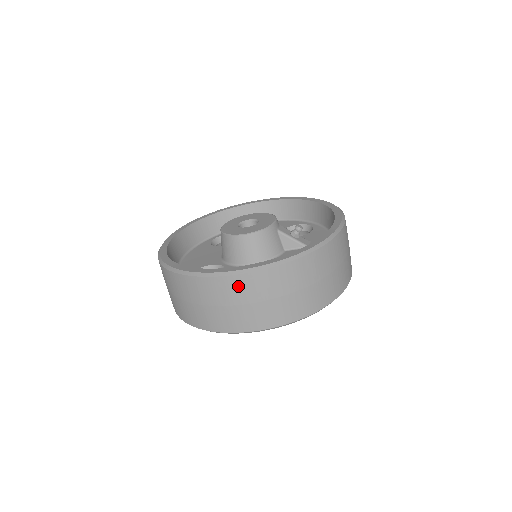
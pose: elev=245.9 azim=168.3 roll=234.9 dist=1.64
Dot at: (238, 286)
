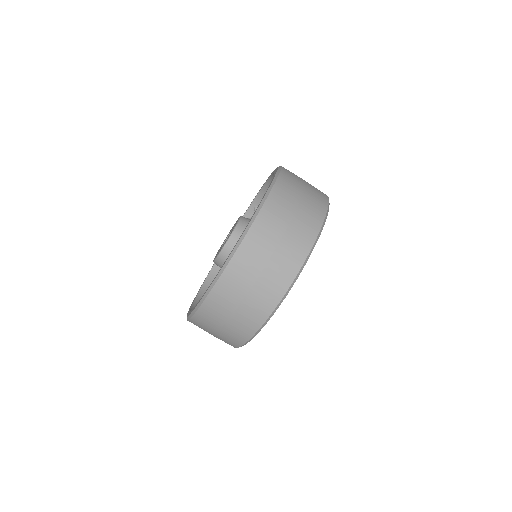
Dot at: (271, 215)
